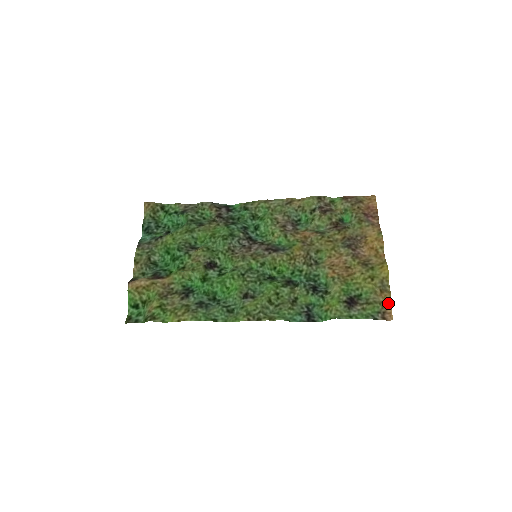
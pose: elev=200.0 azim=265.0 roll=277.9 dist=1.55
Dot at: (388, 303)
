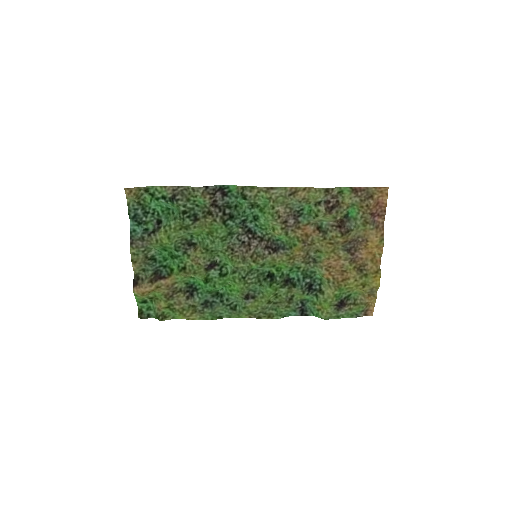
Dot at: (372, 303)
